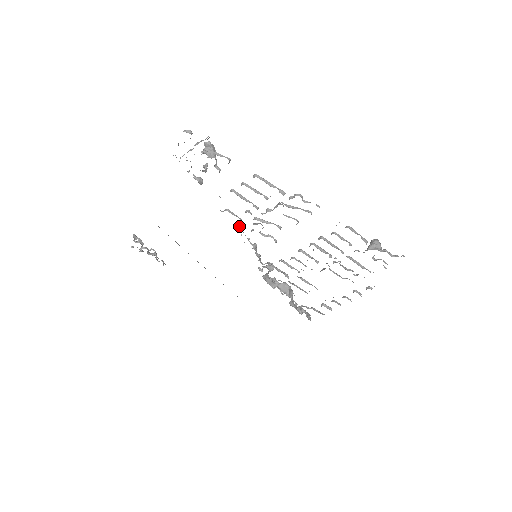
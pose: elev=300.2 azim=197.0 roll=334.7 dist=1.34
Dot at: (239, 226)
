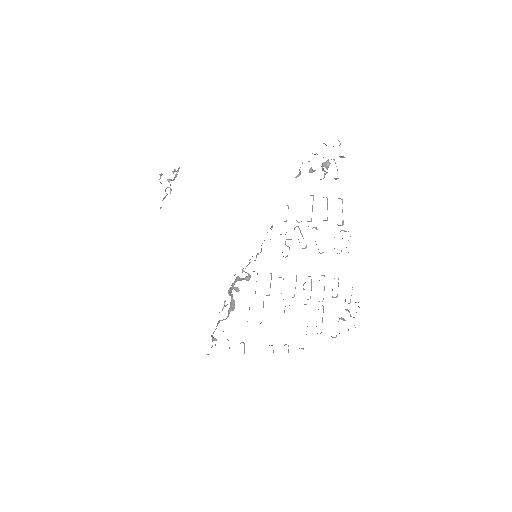
Dot at: occluded
